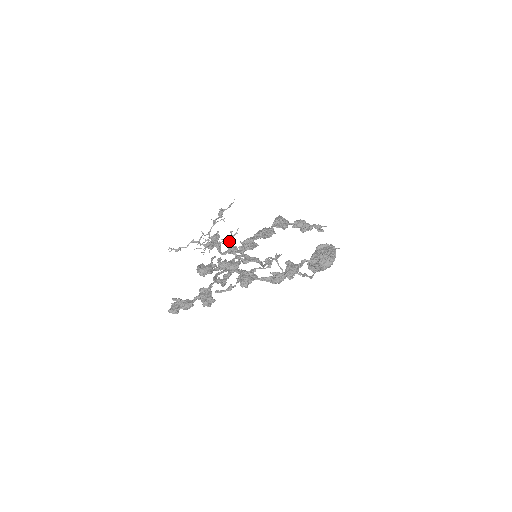
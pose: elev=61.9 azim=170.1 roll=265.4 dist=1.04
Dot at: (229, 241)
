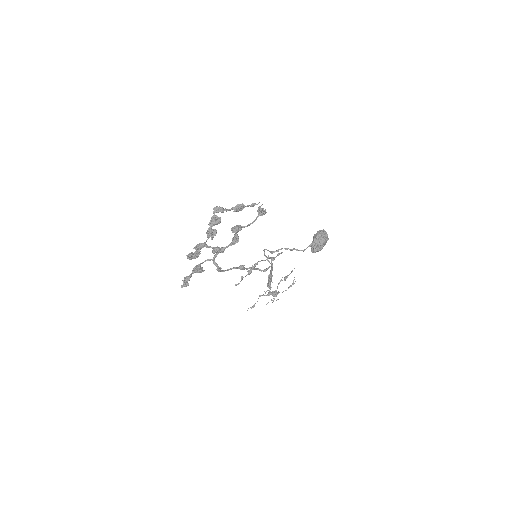
Dot at: (289, 287)
